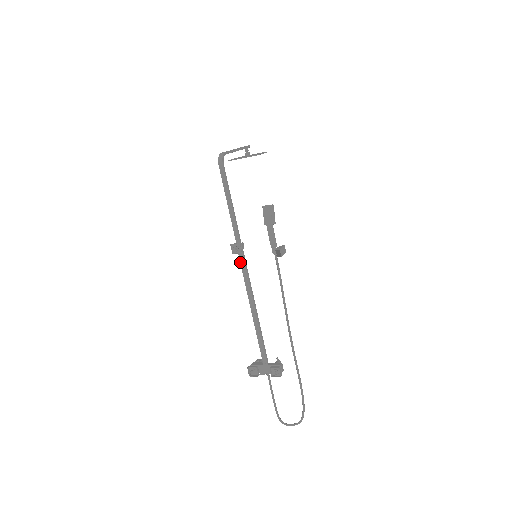
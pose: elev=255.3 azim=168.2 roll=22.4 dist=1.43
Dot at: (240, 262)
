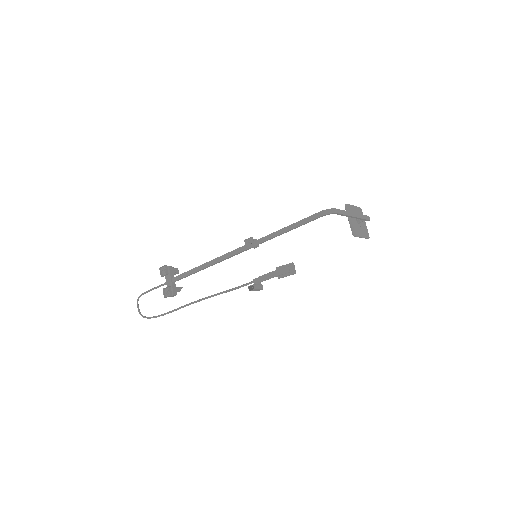
Dot at: (242, 246)
